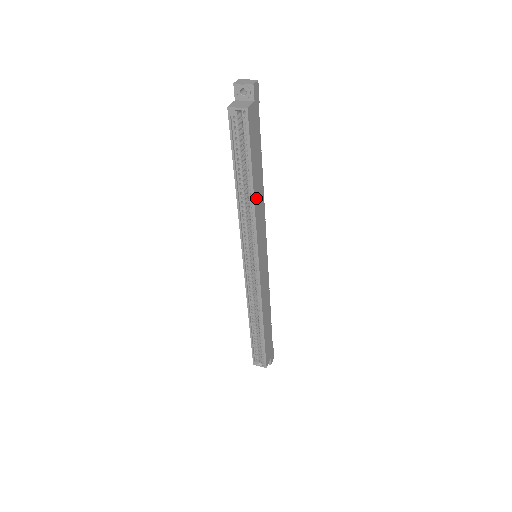
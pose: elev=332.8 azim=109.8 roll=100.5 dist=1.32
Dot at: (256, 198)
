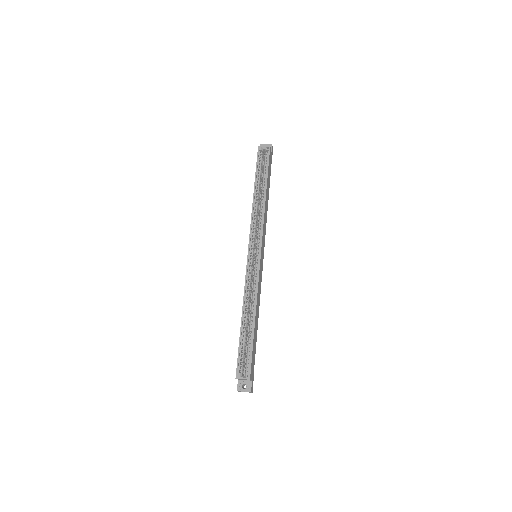
Dot at: (266, 202)
